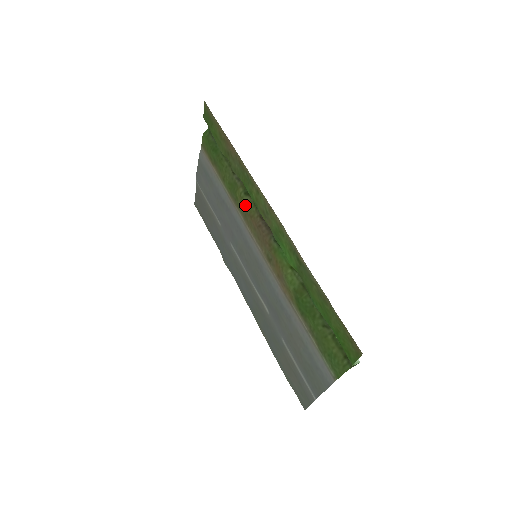
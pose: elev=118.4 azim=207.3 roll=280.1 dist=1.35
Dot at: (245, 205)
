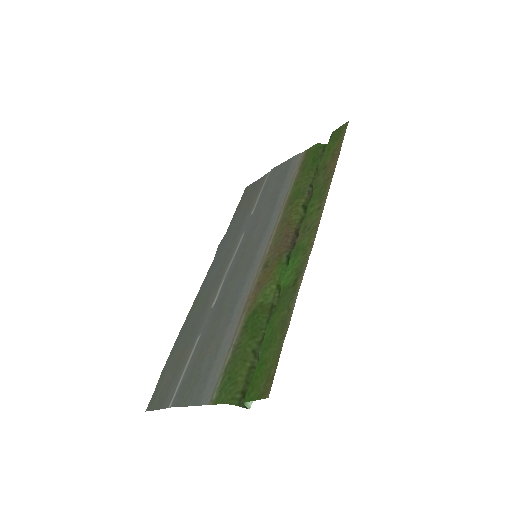
Dot at: (294, 213)
